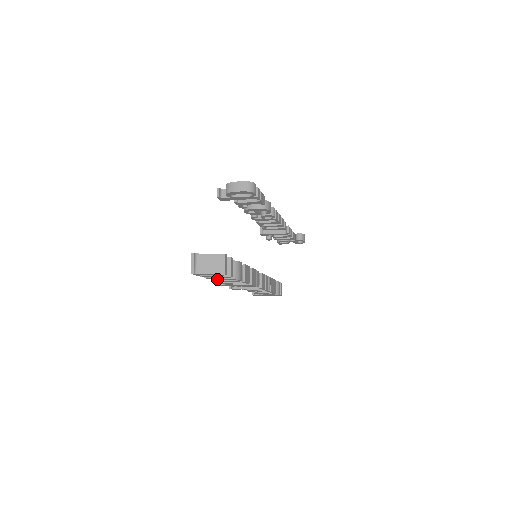
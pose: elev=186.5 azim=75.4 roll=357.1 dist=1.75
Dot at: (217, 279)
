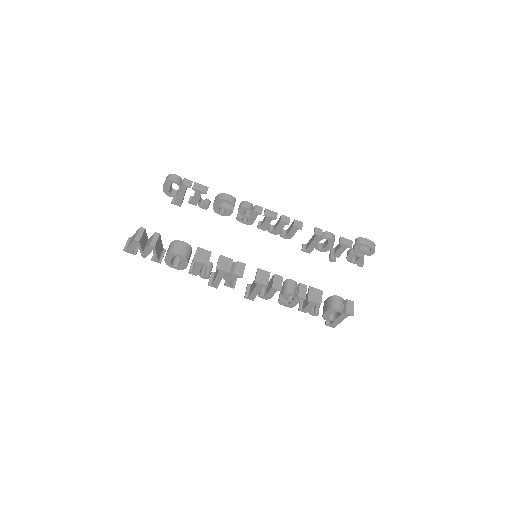
Dot at: (165, 261)
